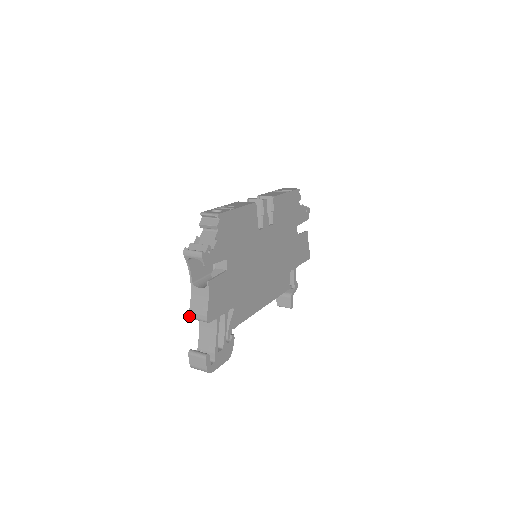
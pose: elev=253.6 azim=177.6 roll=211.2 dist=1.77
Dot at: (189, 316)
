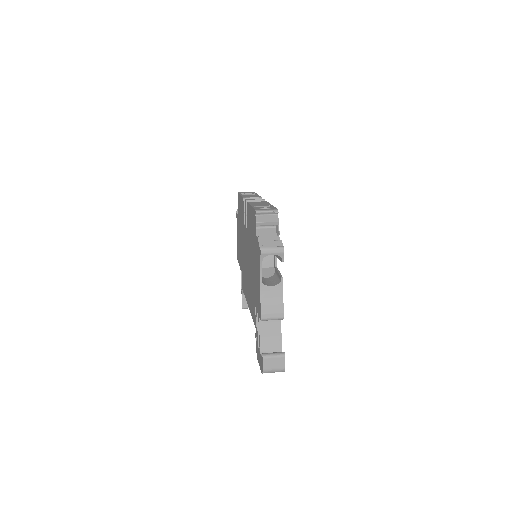
Dot at: (261, 318)
